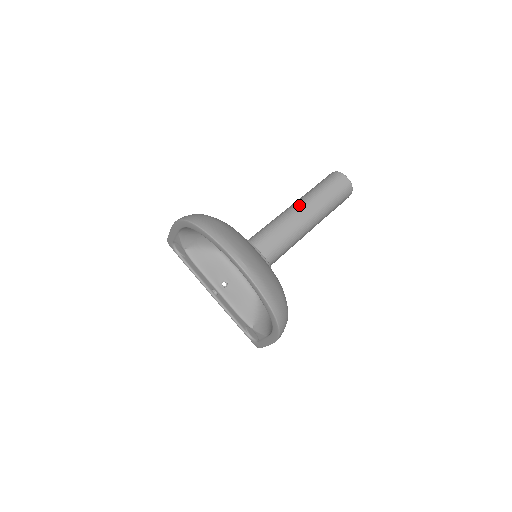
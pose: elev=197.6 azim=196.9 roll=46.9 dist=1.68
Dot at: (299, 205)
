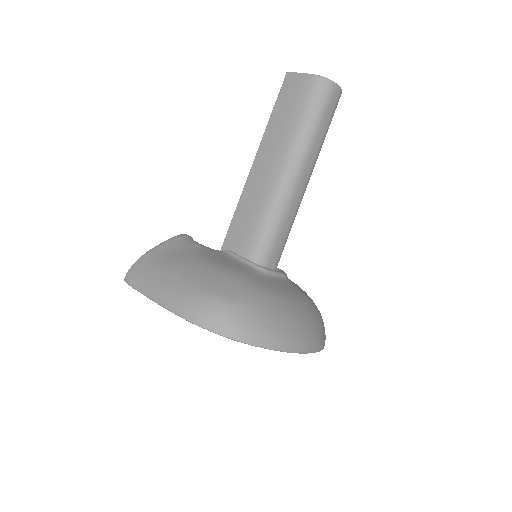
Dot at: (295, 171)
